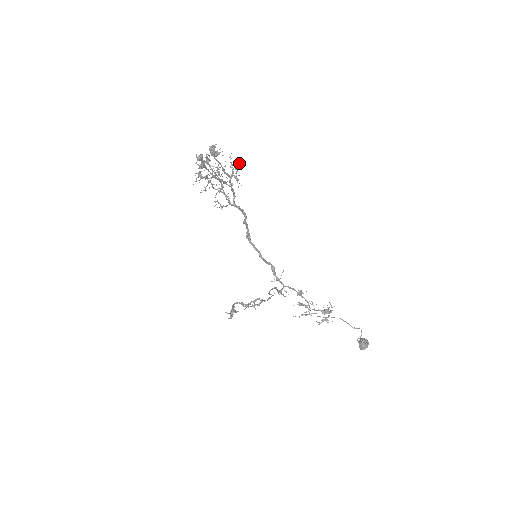
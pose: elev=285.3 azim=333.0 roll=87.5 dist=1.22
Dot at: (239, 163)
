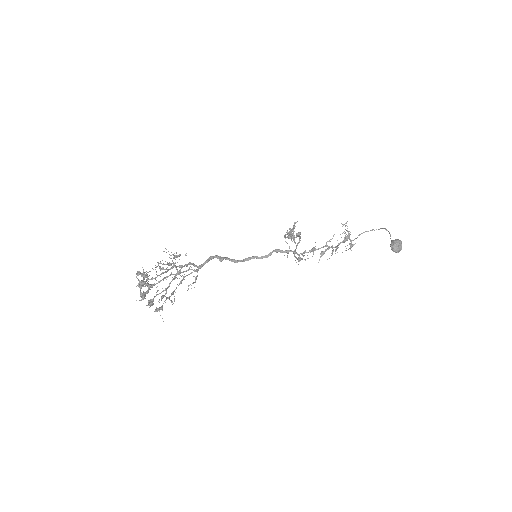
Dot at: occluded
